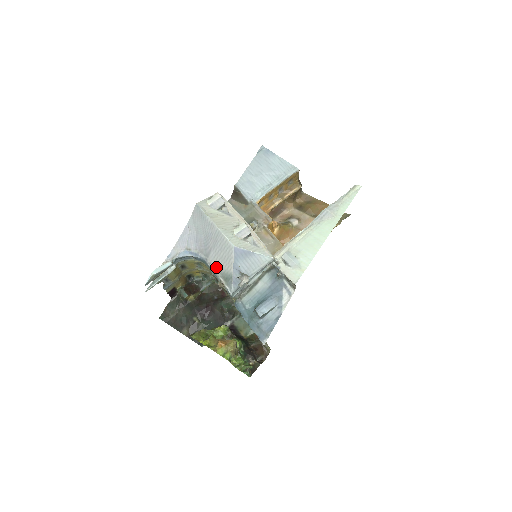
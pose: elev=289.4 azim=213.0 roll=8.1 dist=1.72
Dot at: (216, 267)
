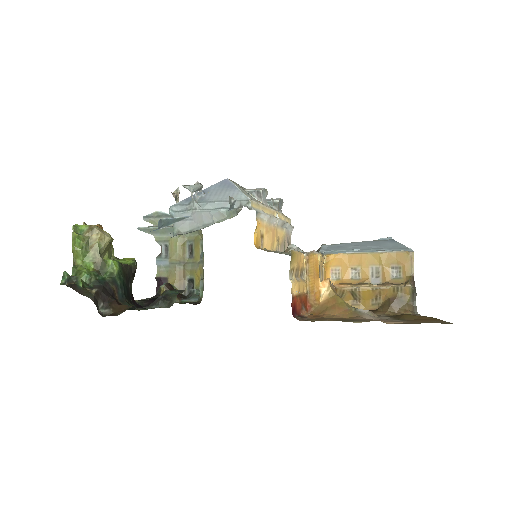
Dot at: occluded
